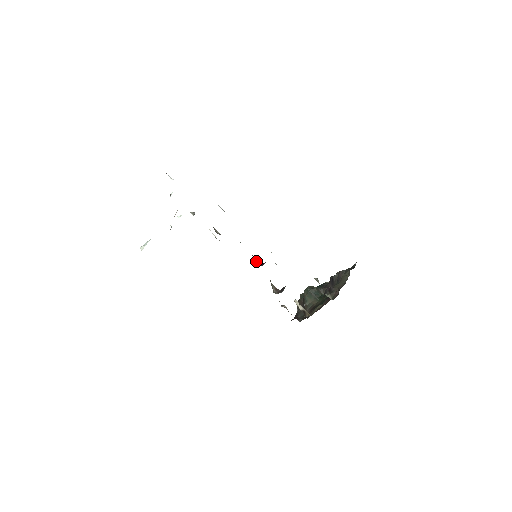
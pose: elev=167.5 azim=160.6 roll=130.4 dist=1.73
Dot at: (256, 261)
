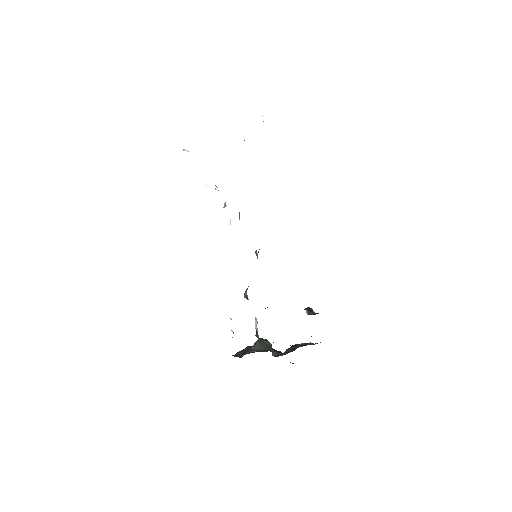
Dot at: (256, 253)
